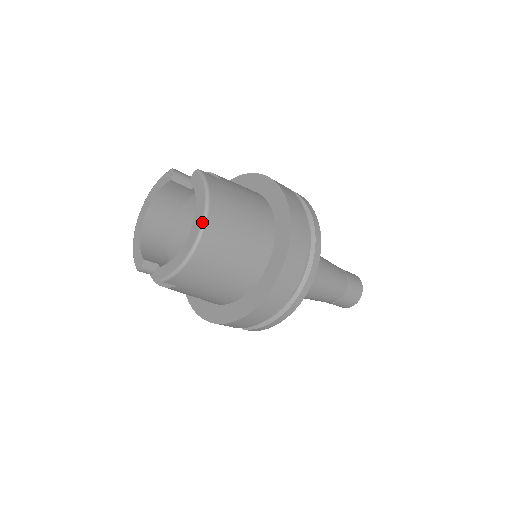
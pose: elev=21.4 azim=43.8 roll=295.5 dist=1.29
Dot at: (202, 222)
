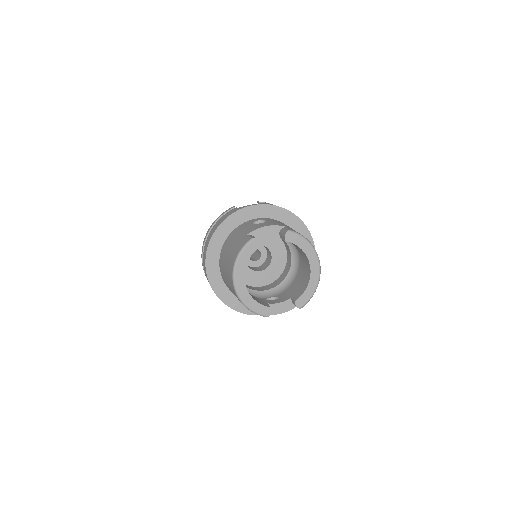
Dot at: (318, 260)
